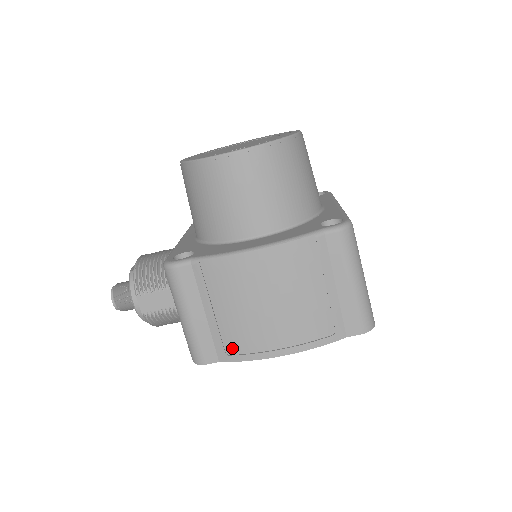
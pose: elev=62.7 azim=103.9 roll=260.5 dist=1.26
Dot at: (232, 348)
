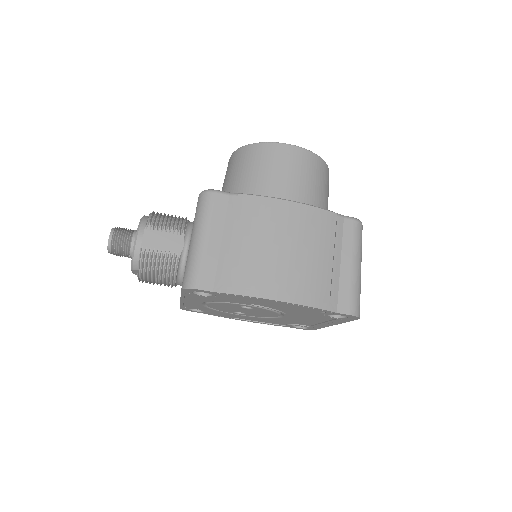
Dot at: (233, 280)
